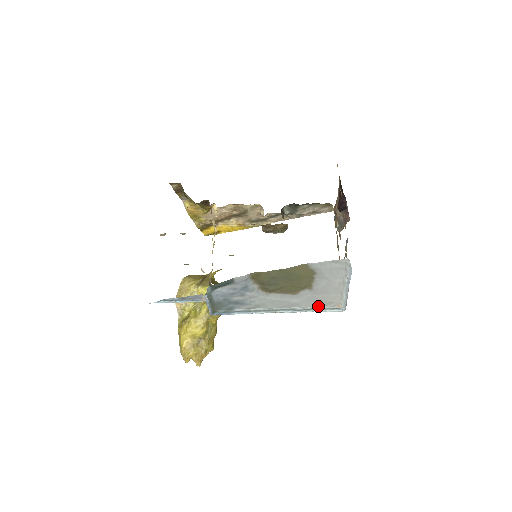
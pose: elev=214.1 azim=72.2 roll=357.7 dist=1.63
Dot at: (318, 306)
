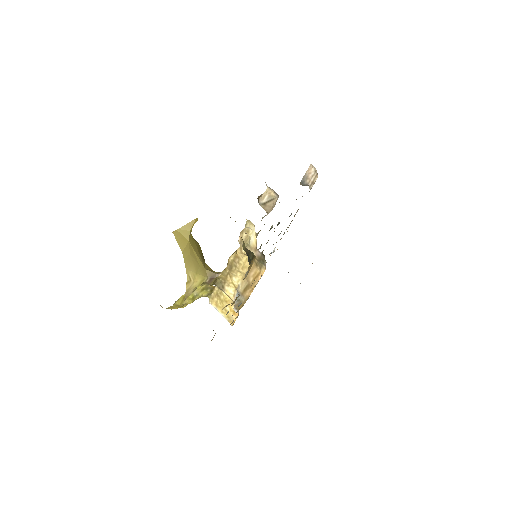
Dot at: occluded
